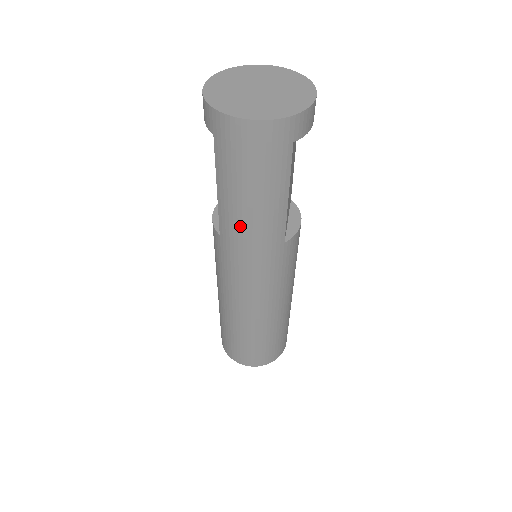
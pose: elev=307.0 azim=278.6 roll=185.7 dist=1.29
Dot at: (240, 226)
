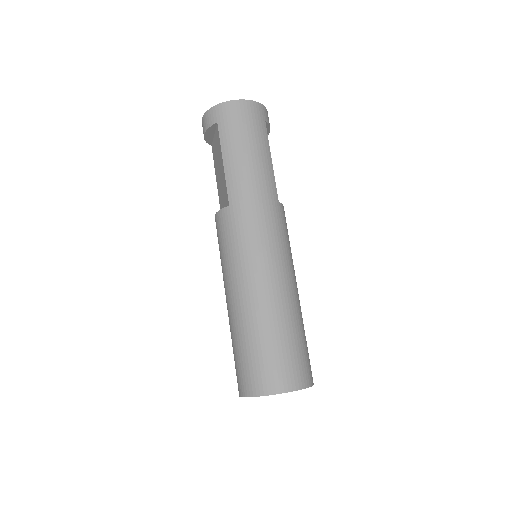
Dot at: (246, 180)
